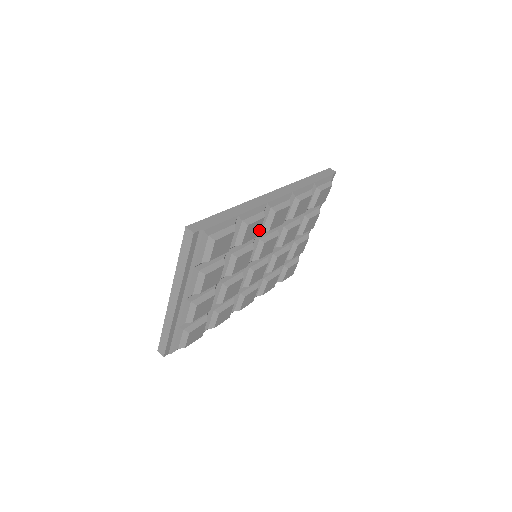
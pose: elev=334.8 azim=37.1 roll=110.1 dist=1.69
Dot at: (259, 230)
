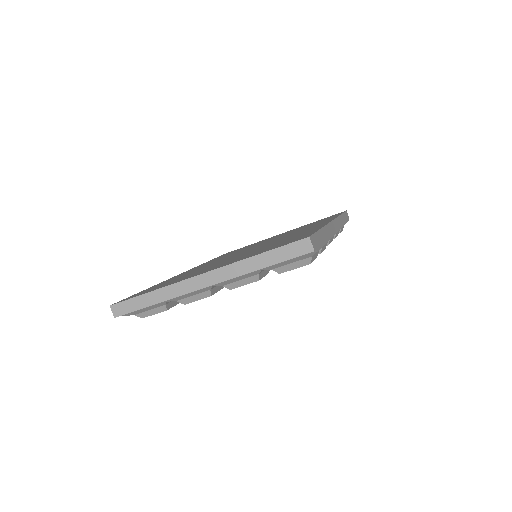
Dot at: occluded
